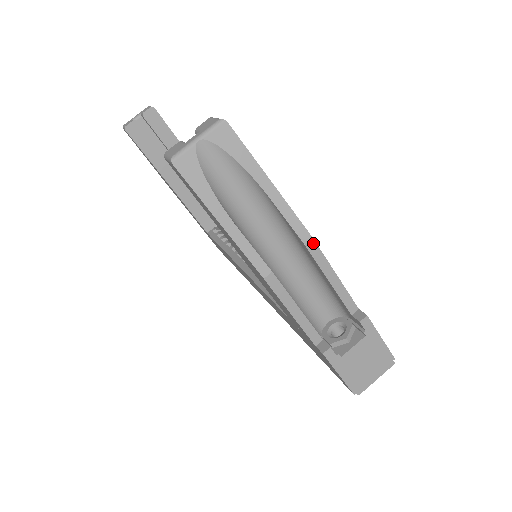
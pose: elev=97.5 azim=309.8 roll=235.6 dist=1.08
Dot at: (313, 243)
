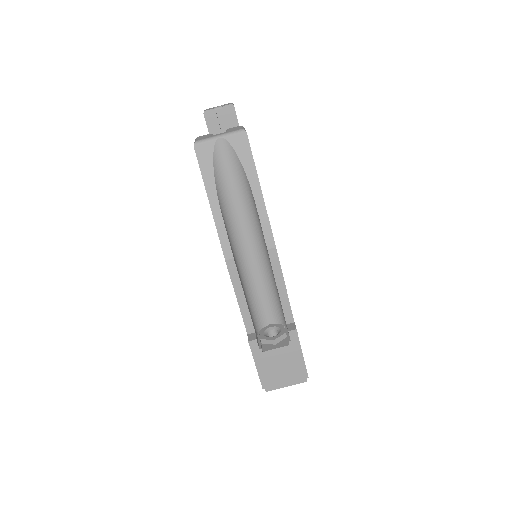
Dot at: (275, 251)
